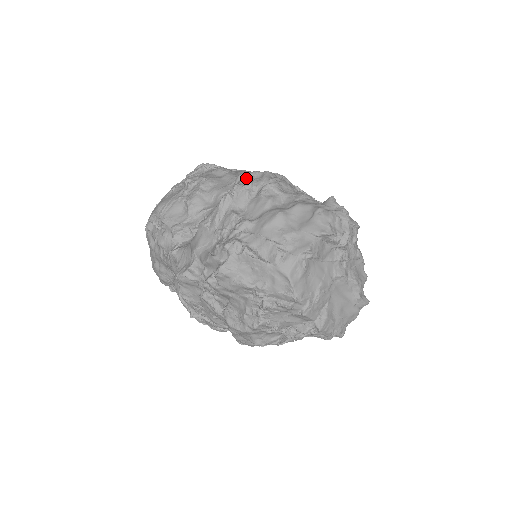
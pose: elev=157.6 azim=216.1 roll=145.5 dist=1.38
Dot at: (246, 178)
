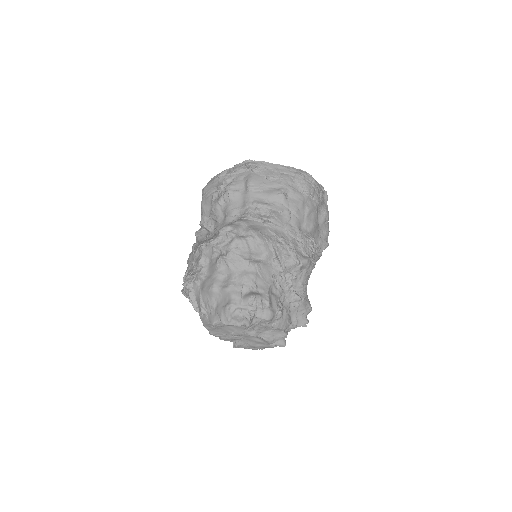
Dot at: (221, 236)
